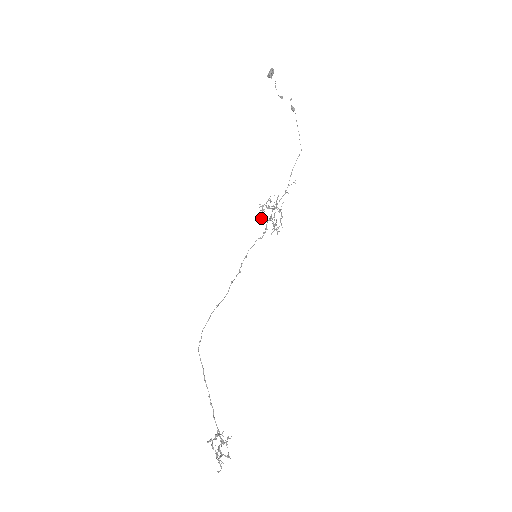
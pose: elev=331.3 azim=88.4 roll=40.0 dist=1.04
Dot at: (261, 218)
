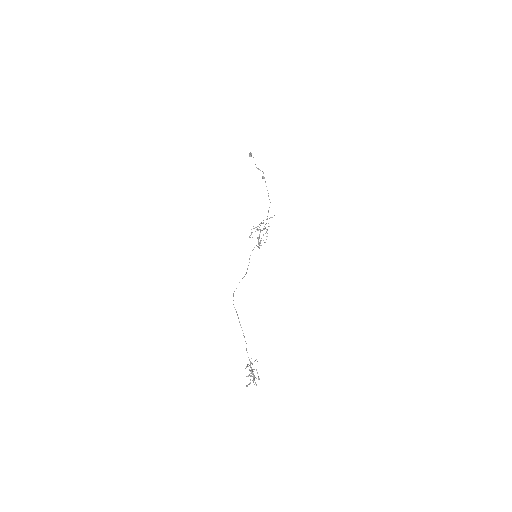
Dot at: occluded
